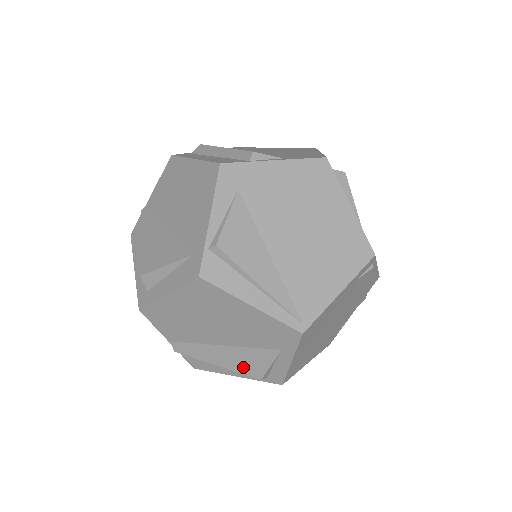
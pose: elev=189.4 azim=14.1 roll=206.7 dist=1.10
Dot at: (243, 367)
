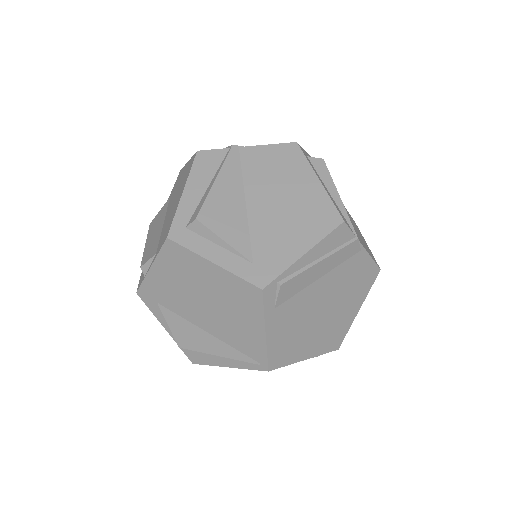
Dot at: occluded
